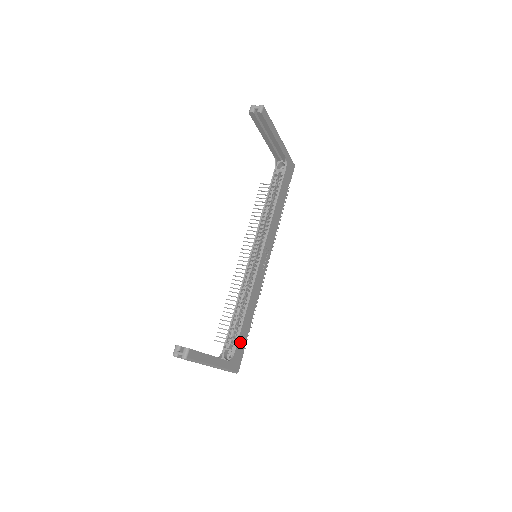
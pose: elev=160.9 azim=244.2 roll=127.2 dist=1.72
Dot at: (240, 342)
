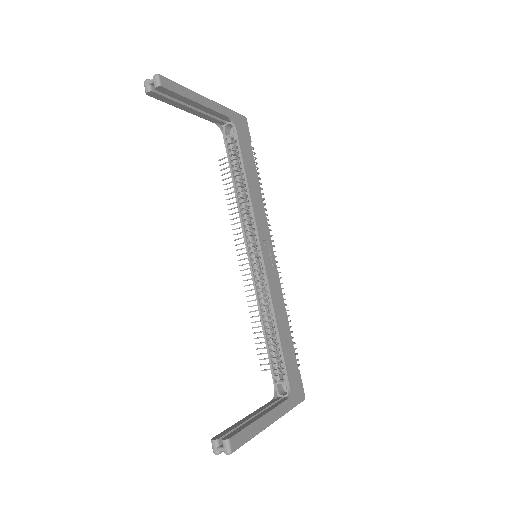
Dot at: (289, 367)
